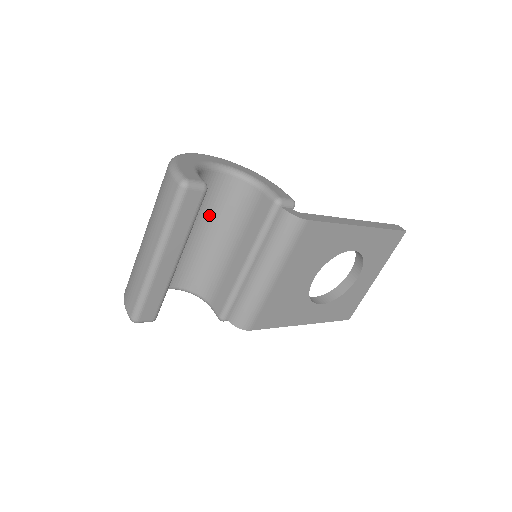
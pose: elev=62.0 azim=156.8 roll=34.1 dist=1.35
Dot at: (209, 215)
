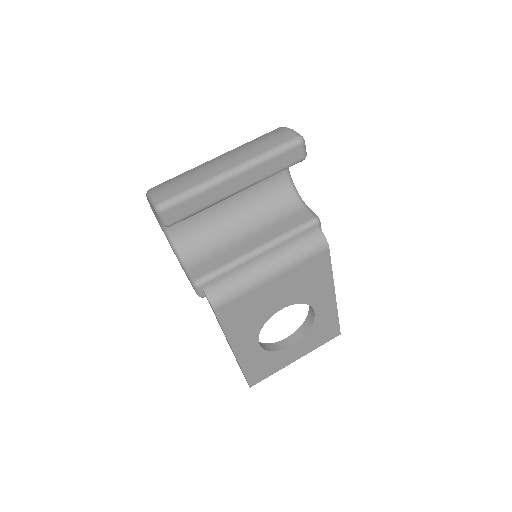
Dot at: (250, 196)
